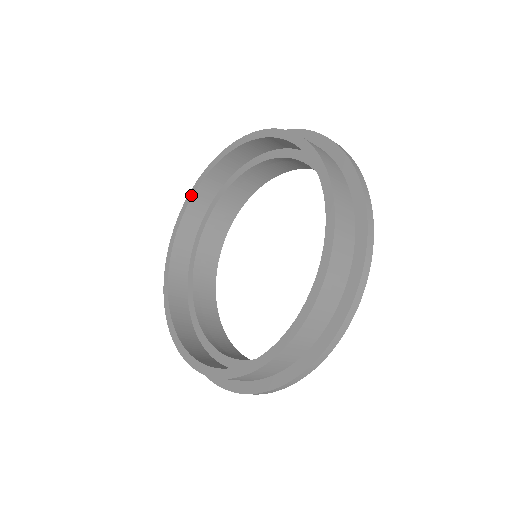
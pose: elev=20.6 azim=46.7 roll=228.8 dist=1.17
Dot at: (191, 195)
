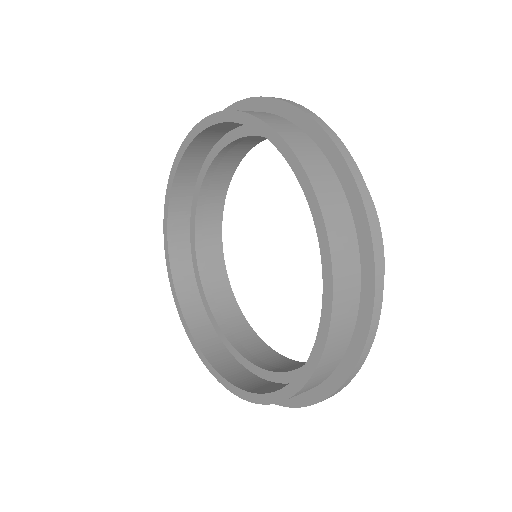
Dot at: (180, 155)
